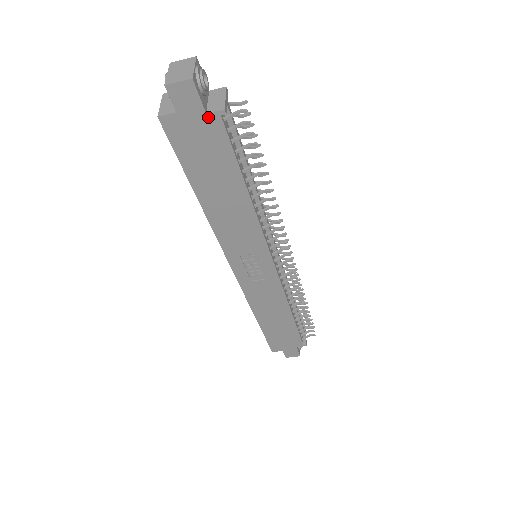
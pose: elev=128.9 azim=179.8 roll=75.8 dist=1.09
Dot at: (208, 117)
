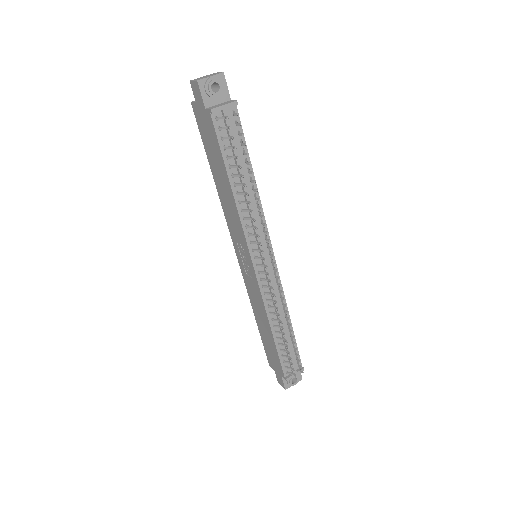
Dot at: (206, 112)
